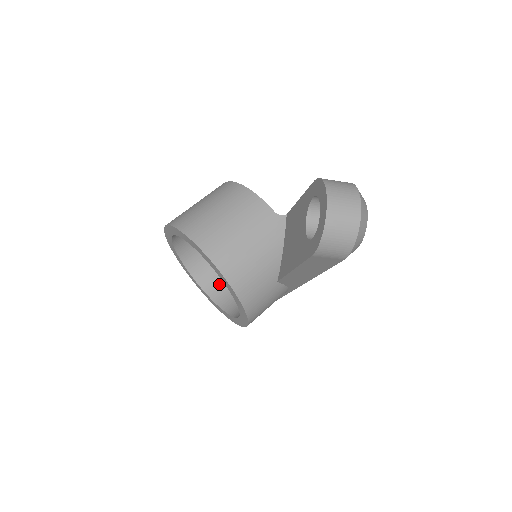
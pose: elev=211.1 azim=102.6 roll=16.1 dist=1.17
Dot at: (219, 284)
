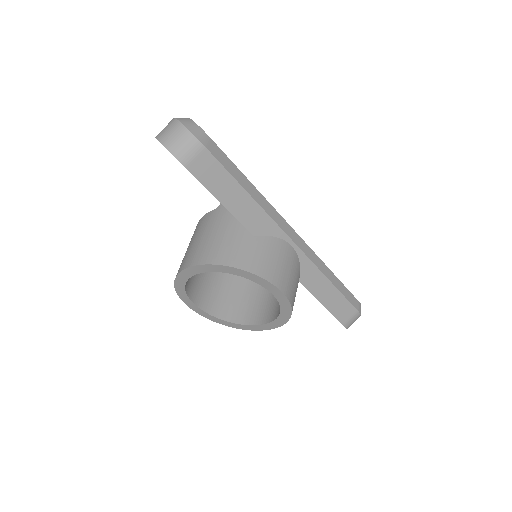
Dot at: (272, 309)
